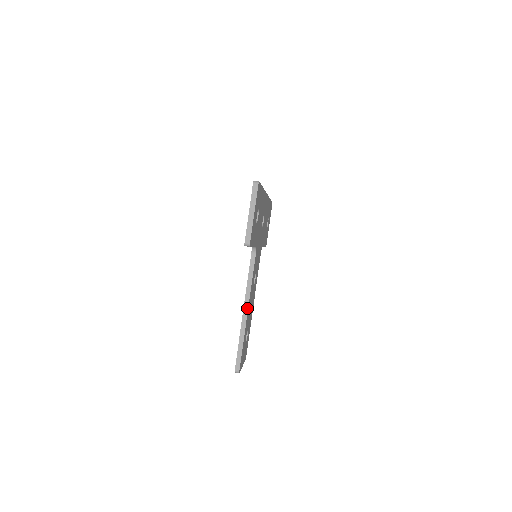
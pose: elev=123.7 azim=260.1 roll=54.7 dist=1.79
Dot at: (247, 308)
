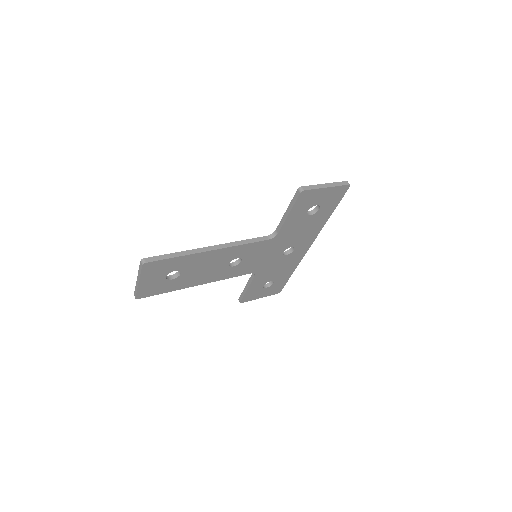
Dot at: (217, 248)
